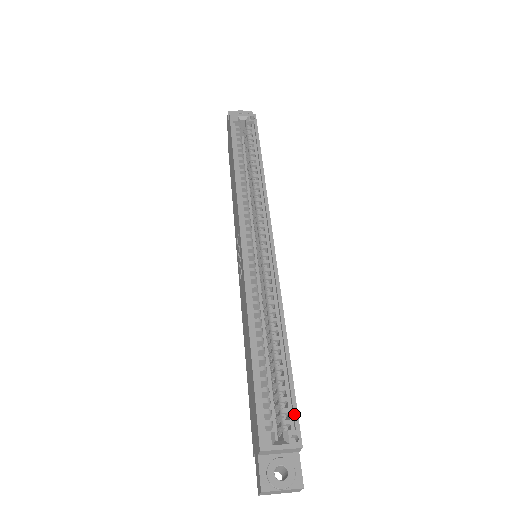
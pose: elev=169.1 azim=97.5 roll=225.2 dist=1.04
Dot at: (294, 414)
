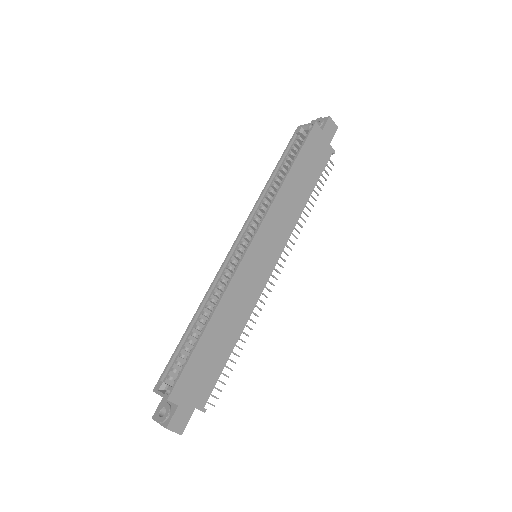
Dot at: (177, 377)
